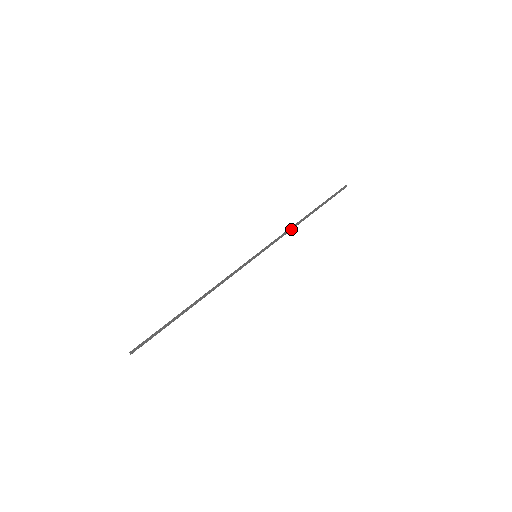
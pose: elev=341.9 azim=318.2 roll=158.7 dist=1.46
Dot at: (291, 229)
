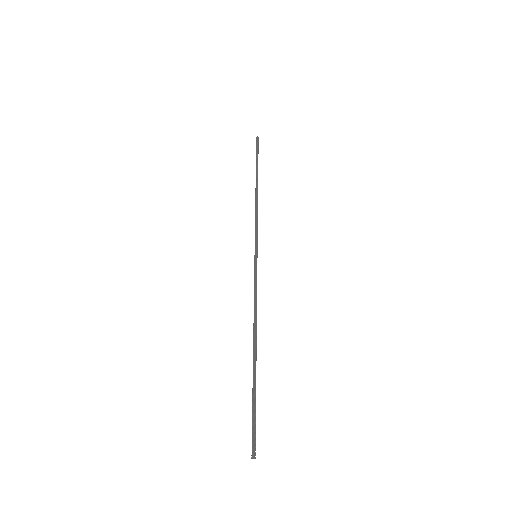
Dot at: (257, 208)
